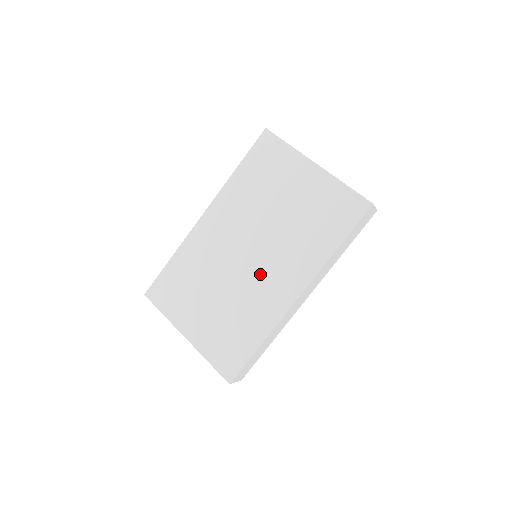
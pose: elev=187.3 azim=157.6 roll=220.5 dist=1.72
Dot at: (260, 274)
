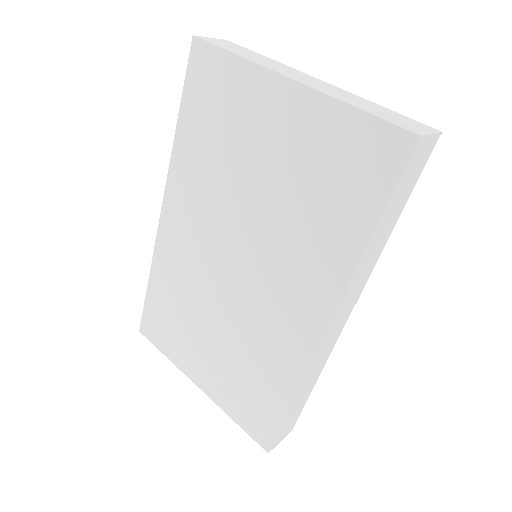
Dot at: (260, 297)
